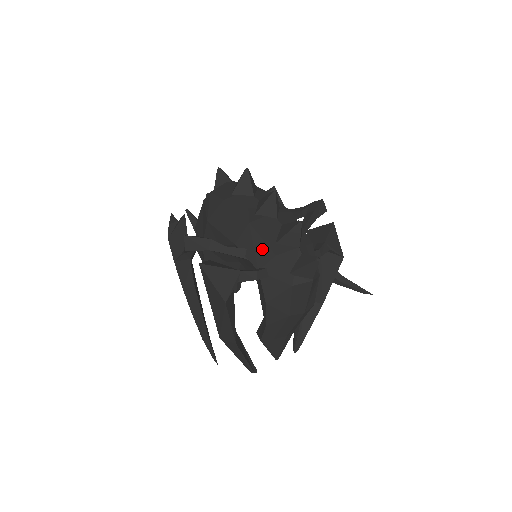
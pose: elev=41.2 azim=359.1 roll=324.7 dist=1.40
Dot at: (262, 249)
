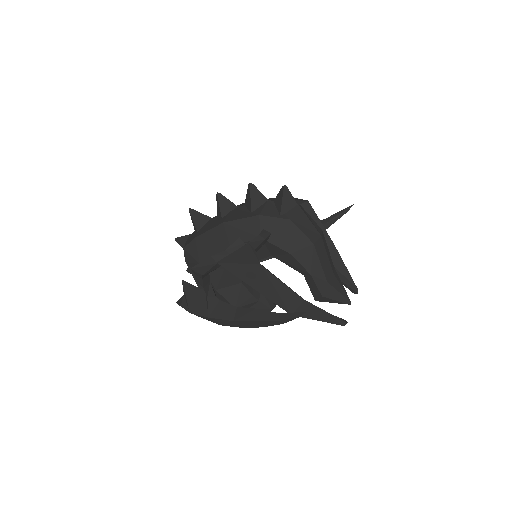
Dot at: (247, 224)
